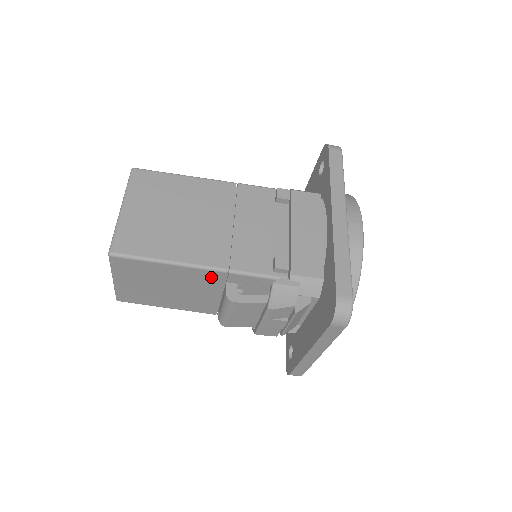
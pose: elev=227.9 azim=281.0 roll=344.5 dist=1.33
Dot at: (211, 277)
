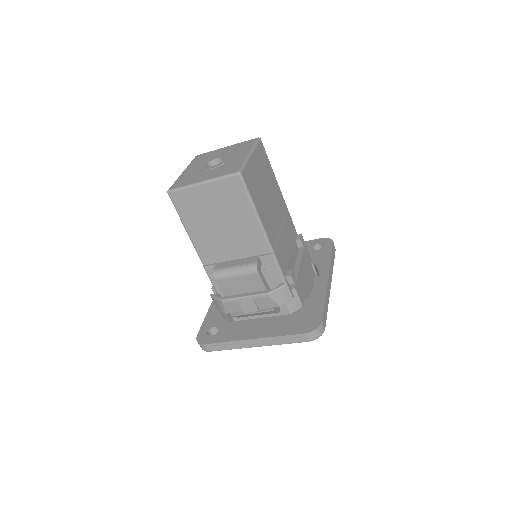
Dot at: (258, 245)
